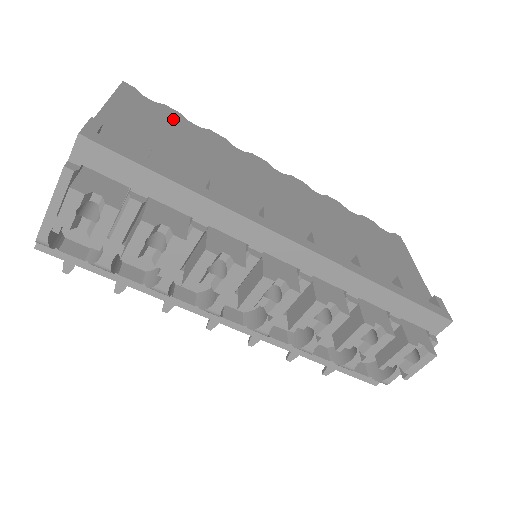
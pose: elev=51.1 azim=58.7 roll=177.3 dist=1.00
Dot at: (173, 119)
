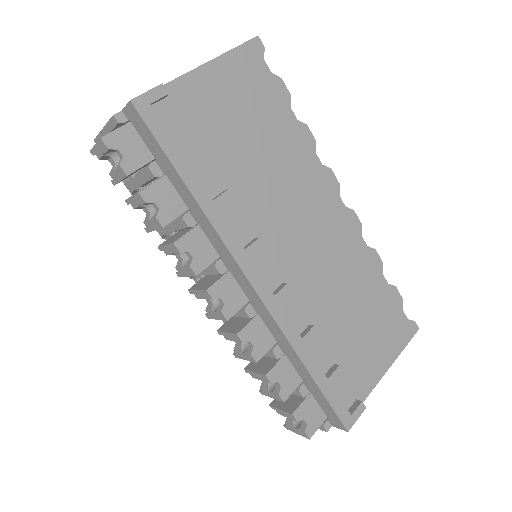
Dot at: (272, 100)
